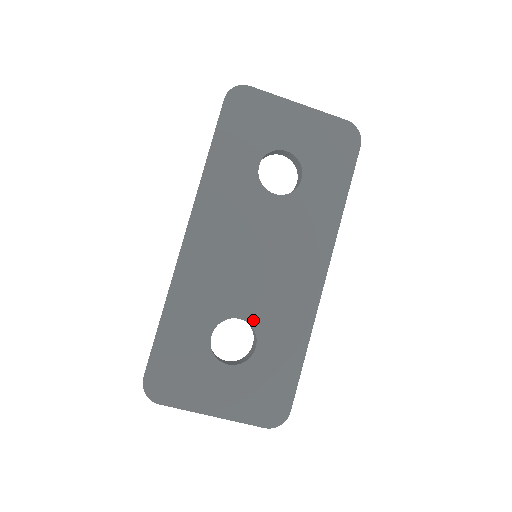
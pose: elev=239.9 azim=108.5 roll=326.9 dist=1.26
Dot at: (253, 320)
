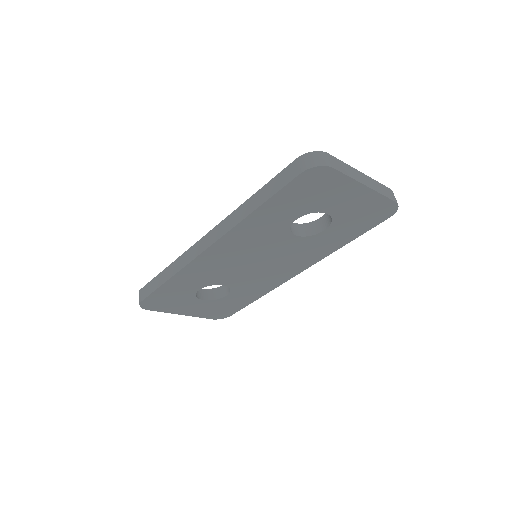
Dot at: (233, 286)
